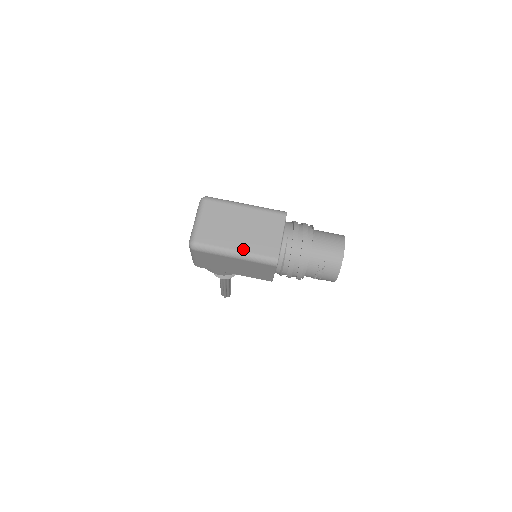
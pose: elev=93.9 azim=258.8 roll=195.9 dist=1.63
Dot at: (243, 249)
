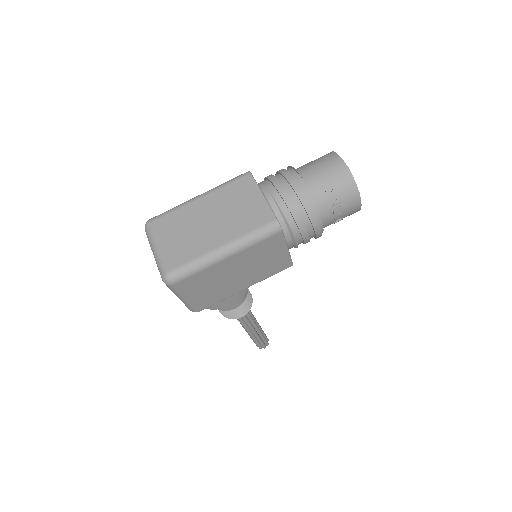
Dot at: (229, 239)
